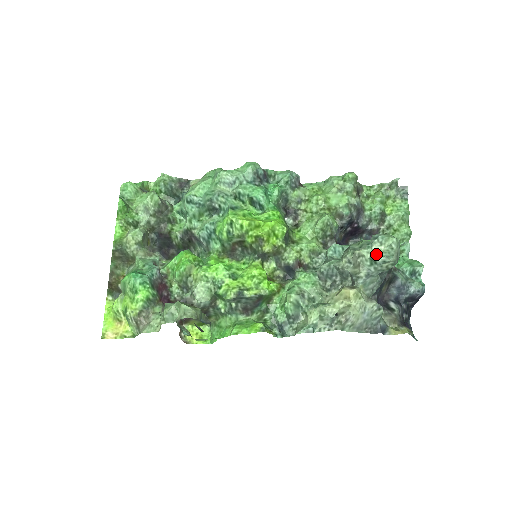
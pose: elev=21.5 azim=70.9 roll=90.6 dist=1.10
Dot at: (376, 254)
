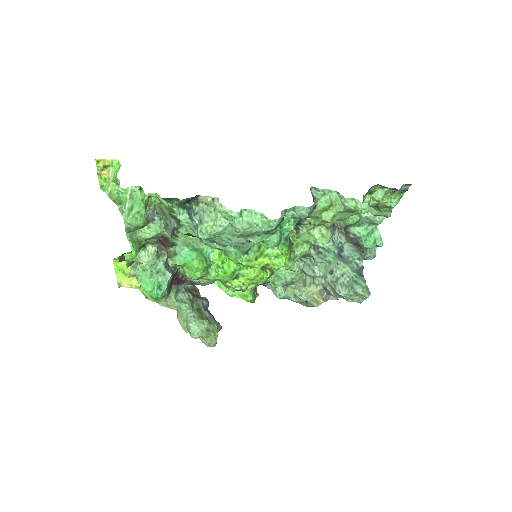
Dot at: (350, 300)
